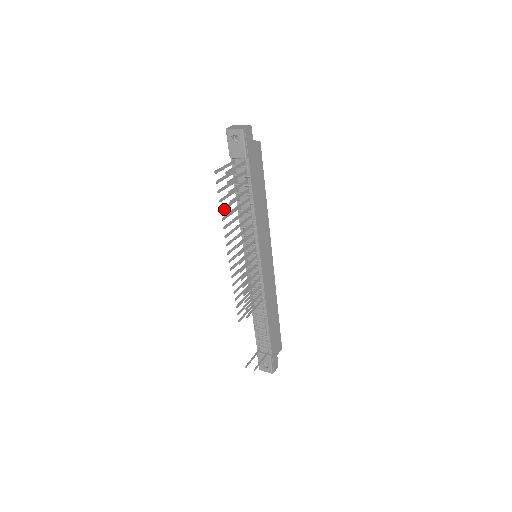
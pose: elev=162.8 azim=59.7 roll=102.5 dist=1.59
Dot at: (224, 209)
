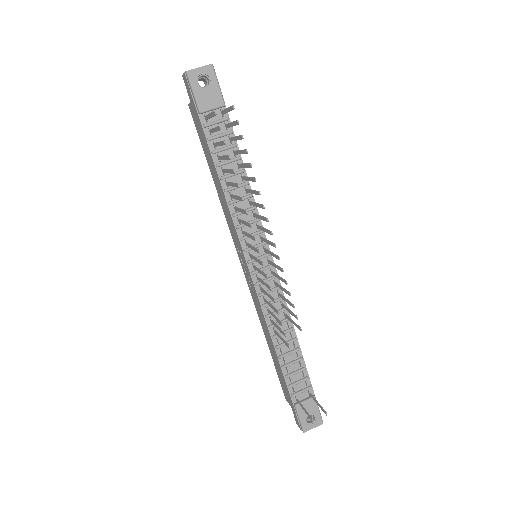
Dot at: (232, 172)
